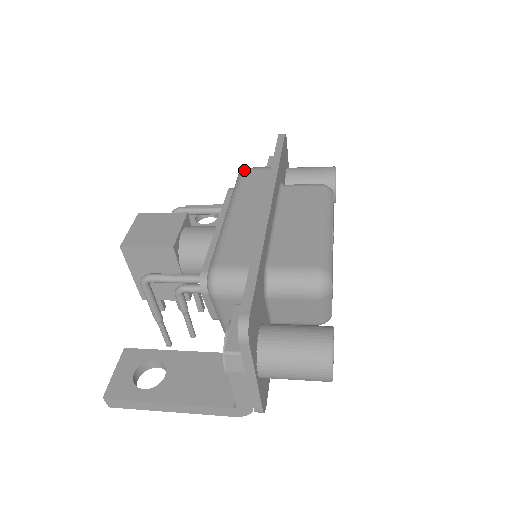
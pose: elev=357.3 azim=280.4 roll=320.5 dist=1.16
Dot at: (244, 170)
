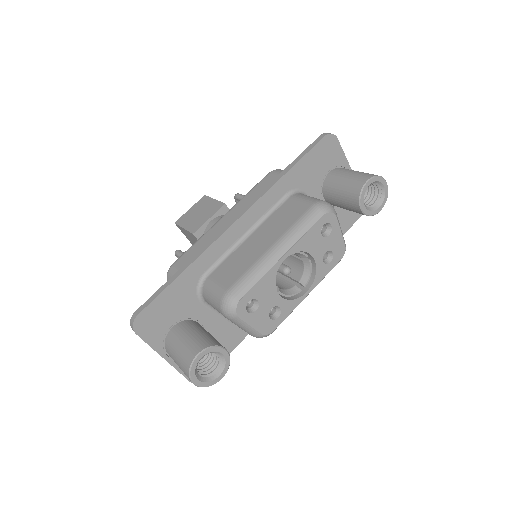
Dot at: (269, 173)
